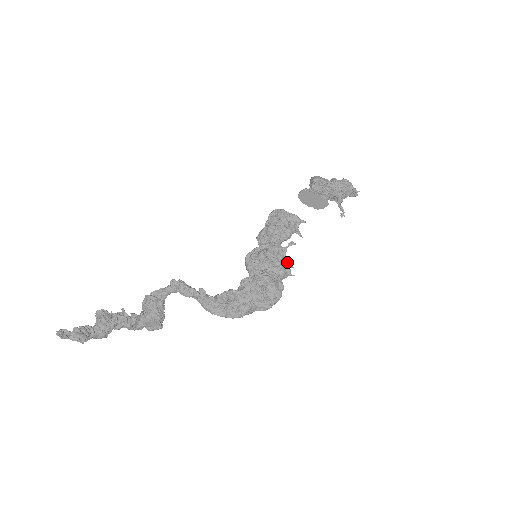
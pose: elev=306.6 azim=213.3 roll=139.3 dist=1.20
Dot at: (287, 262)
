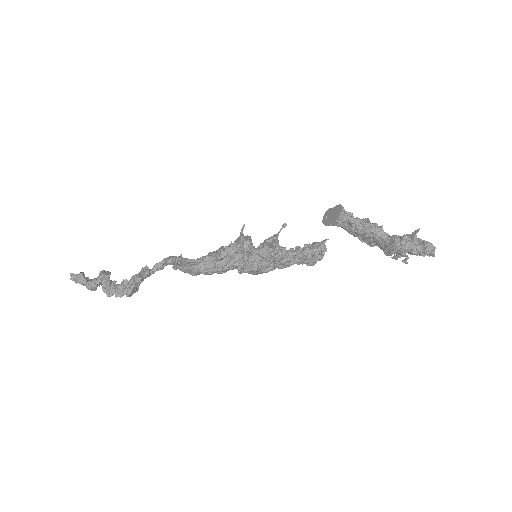
Dot at: (276, 244)
